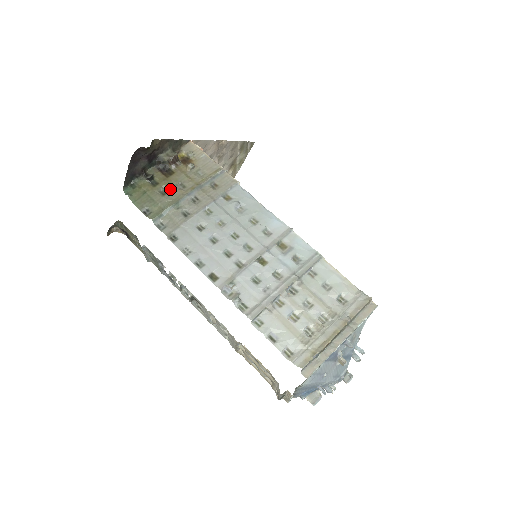
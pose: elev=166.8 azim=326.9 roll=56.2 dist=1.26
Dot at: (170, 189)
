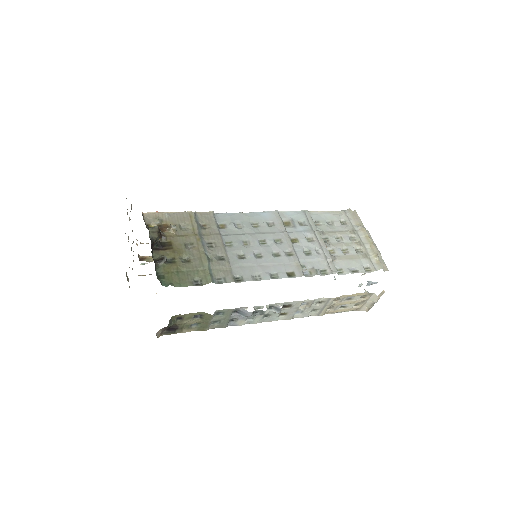
Dot at: (187, 254)
